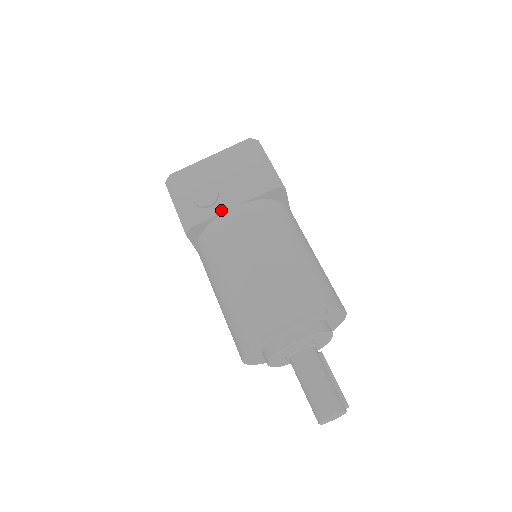
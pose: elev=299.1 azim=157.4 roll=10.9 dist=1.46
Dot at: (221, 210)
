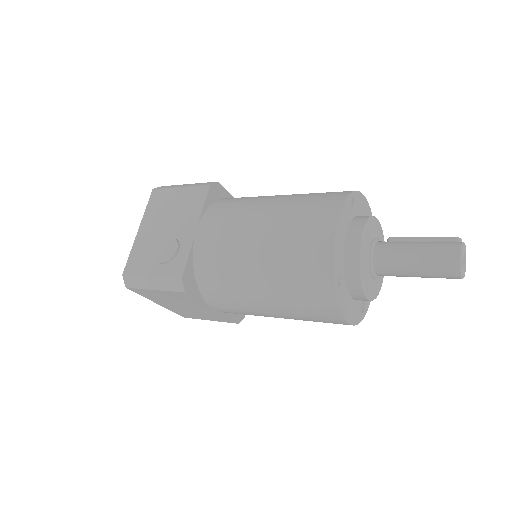
Dot at: (189, 242)
